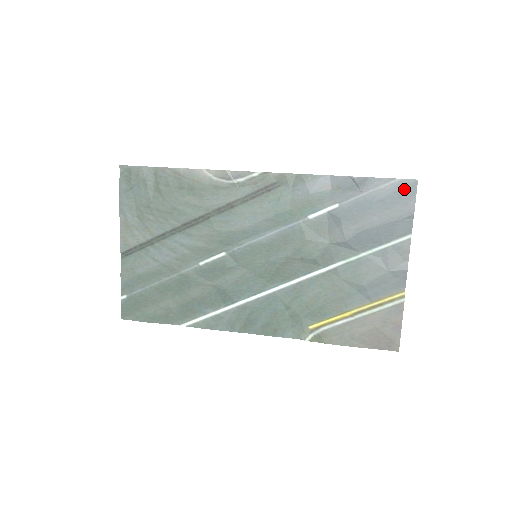
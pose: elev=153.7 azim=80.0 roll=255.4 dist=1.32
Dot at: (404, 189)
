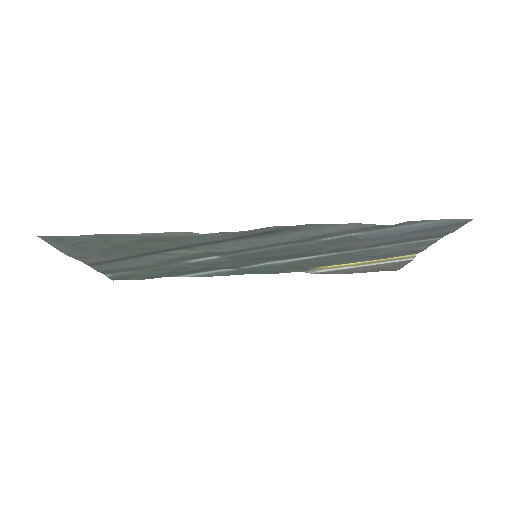
Dot at: (451, 224)
